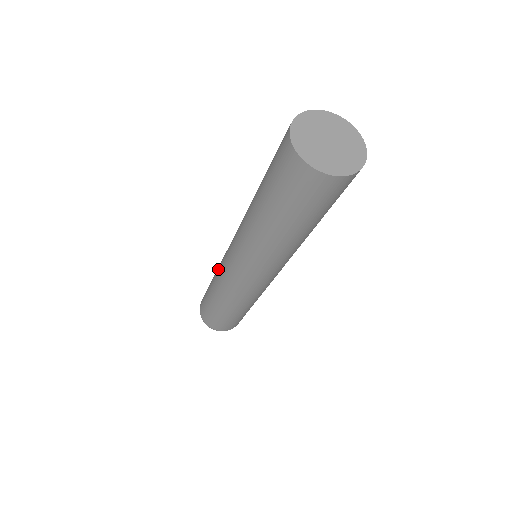
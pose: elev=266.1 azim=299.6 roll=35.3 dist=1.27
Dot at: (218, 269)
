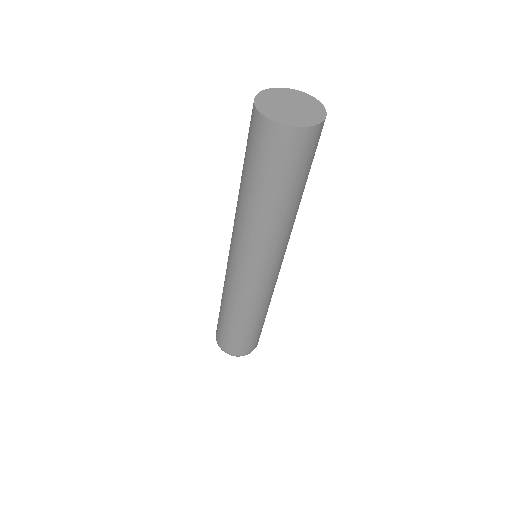
Dot at: (224, 285)
